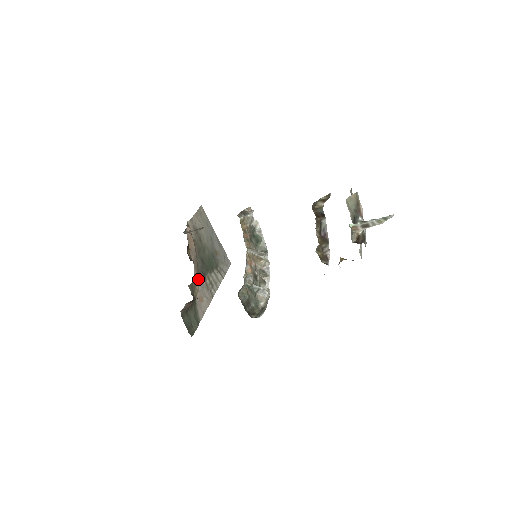
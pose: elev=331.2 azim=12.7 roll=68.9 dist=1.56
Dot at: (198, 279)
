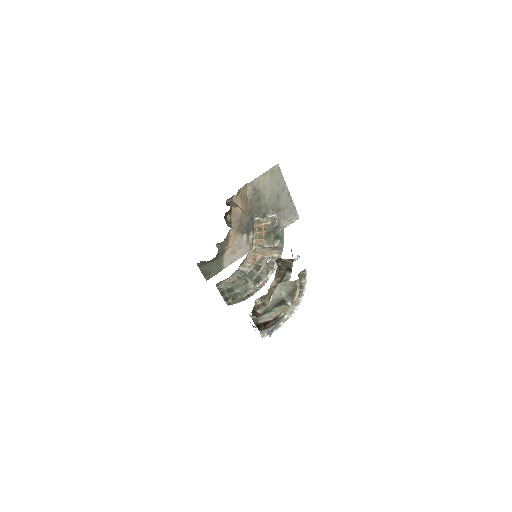
Dot at: (236, 236)
